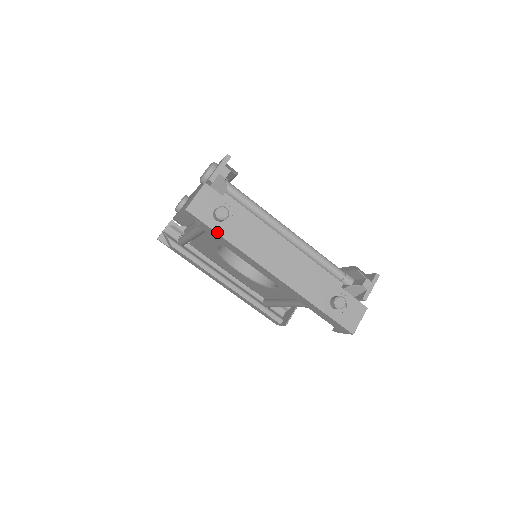
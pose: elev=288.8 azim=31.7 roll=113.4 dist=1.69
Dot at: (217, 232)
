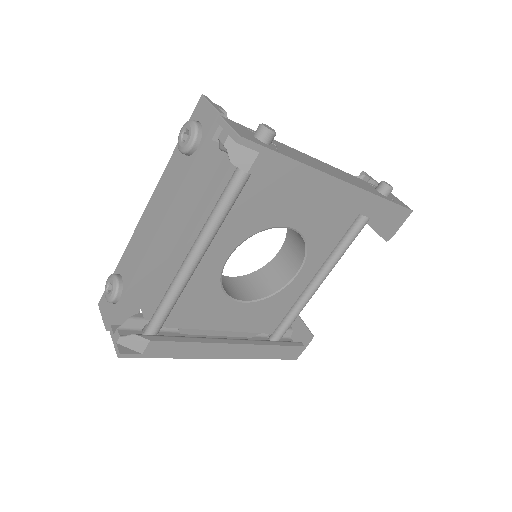
Dot at: (280, 153)
